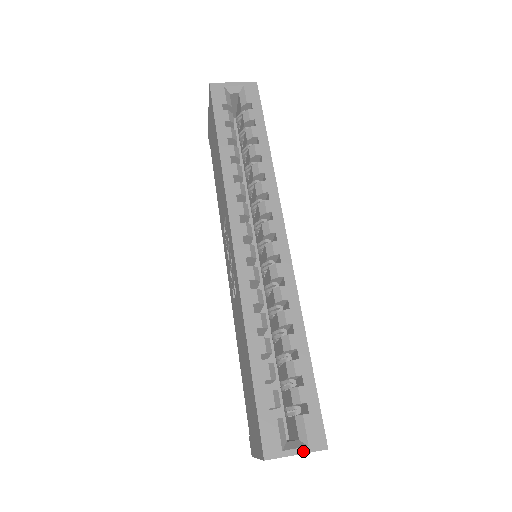
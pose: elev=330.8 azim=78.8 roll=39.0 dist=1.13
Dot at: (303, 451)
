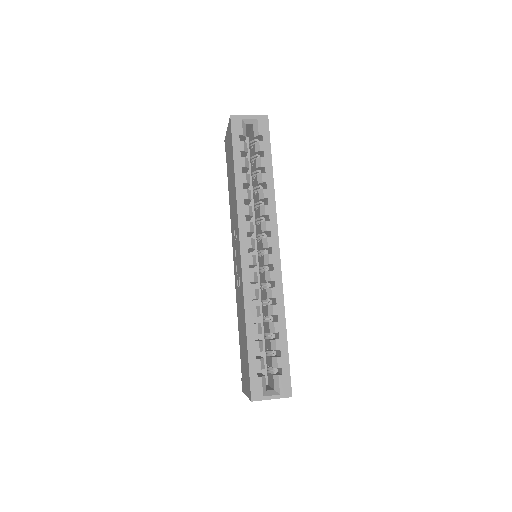
Dot at: (276, 397)
